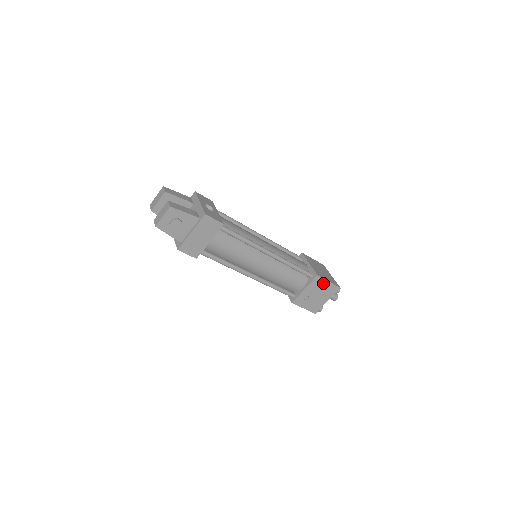
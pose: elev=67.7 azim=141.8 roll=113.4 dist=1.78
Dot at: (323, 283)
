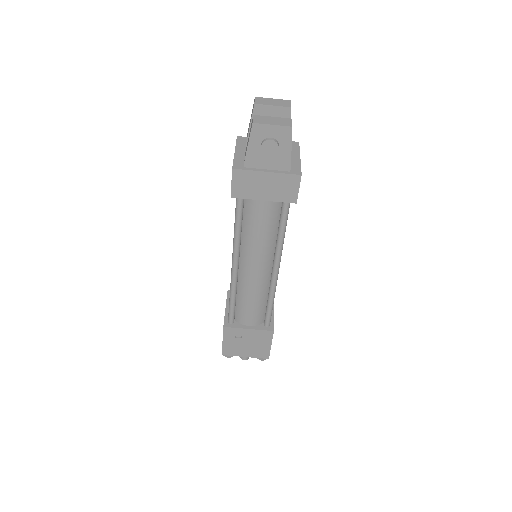
Dot at: (266, 341)
